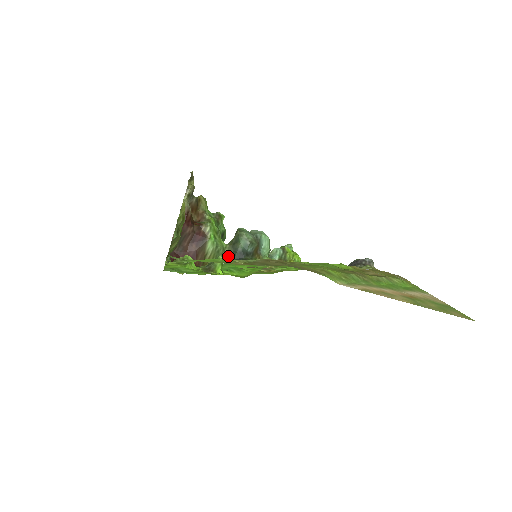
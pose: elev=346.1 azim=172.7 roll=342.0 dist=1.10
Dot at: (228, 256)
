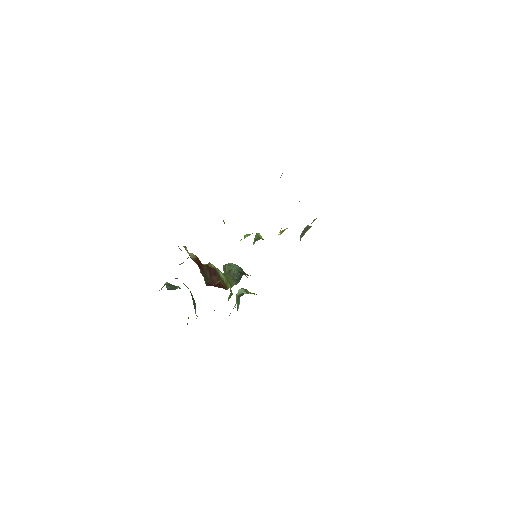
Dot at: occluded
